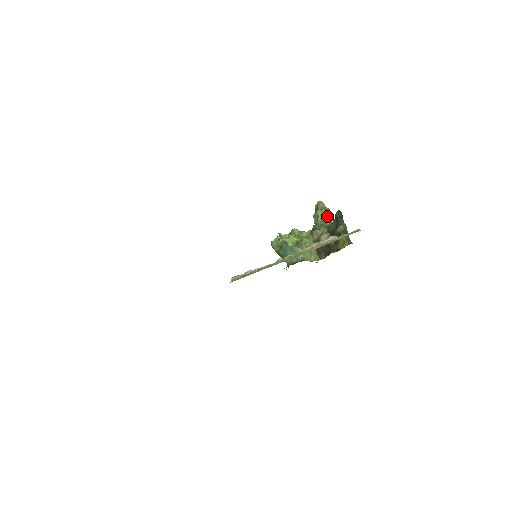
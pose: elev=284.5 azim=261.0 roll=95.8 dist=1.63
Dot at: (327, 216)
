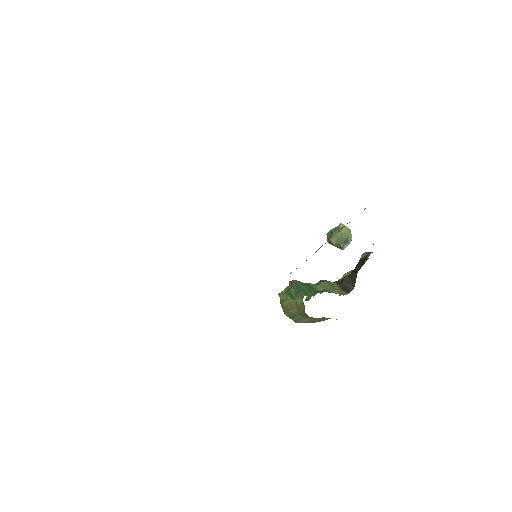
Dot at: occluded
